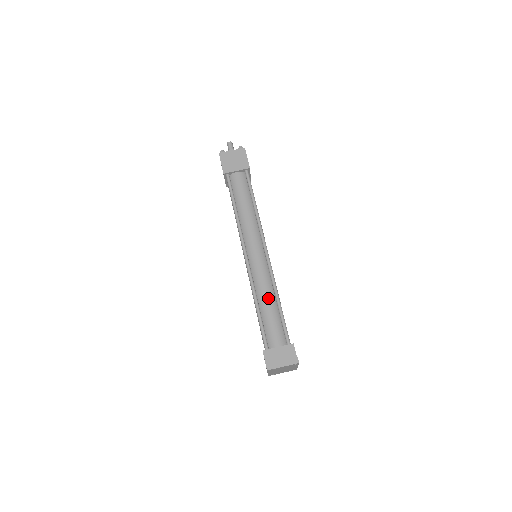
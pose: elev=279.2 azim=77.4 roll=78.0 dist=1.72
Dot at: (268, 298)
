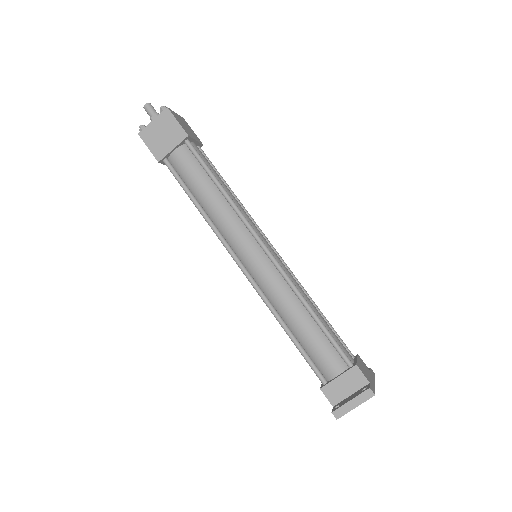
Dot at: (296, 314)
